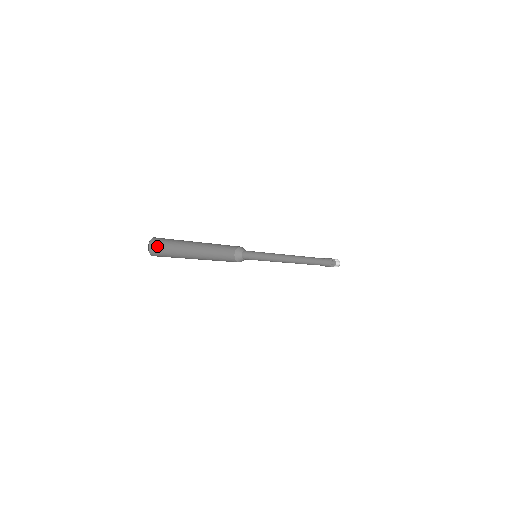
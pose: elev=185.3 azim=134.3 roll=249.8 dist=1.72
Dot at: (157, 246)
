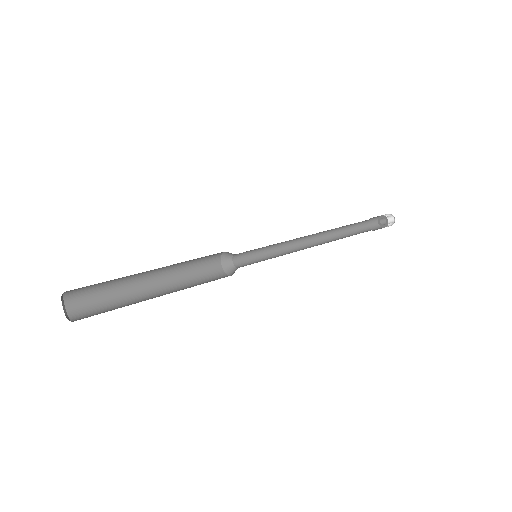
Dot at: (80, 300)
